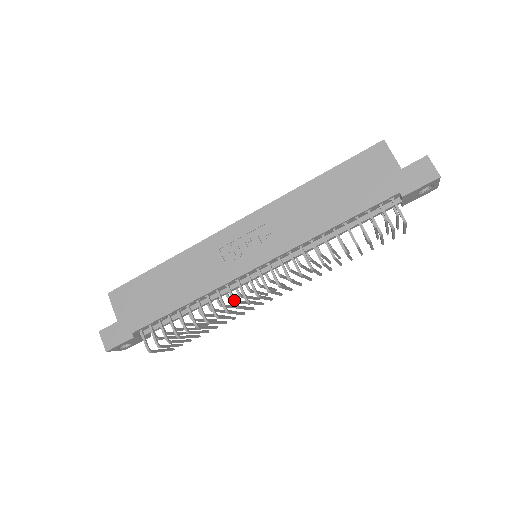
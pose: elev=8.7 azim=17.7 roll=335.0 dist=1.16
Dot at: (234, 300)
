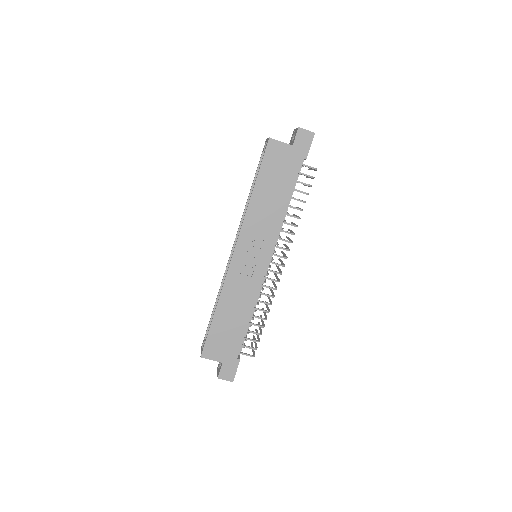
Dot at: (272, 288)
